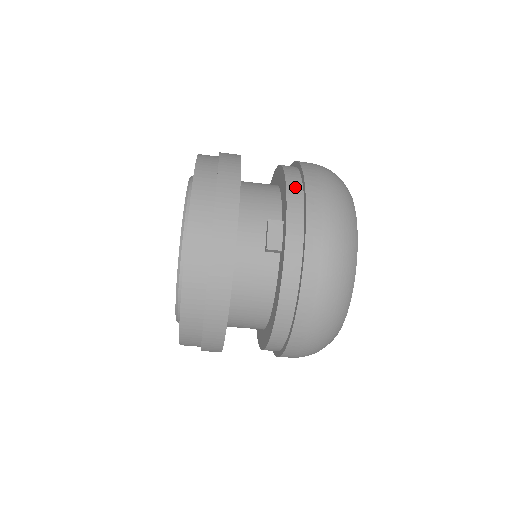
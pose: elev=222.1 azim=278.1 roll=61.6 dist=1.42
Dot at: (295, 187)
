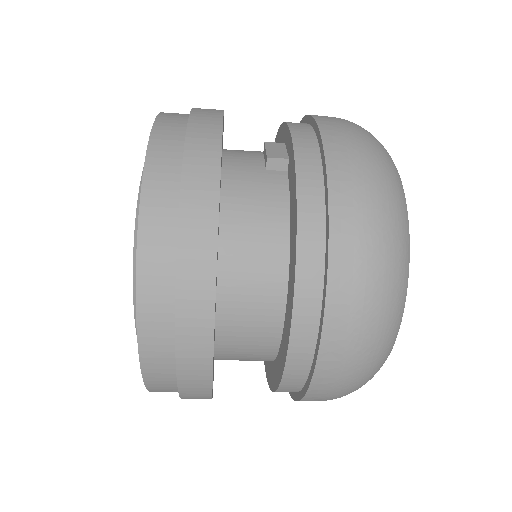
Dot at: occluded
